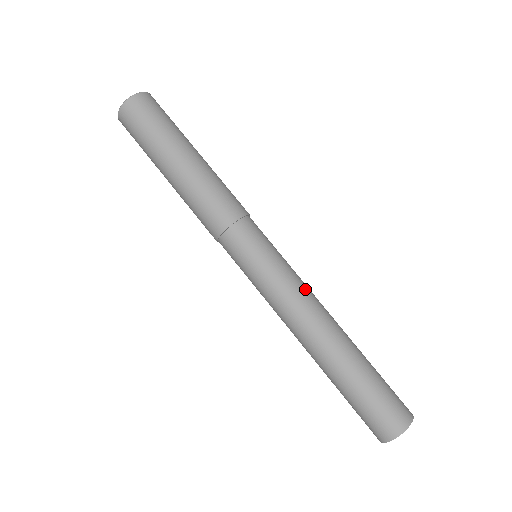
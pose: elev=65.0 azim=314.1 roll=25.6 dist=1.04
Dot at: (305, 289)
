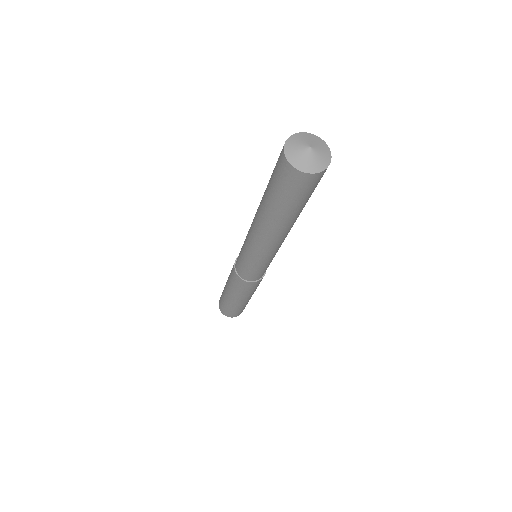
Dot at: occluded
